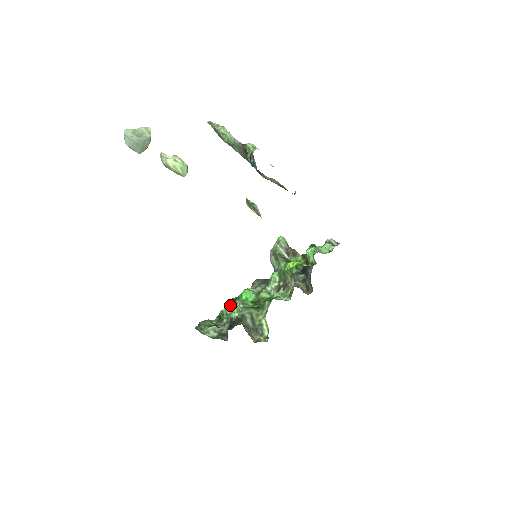
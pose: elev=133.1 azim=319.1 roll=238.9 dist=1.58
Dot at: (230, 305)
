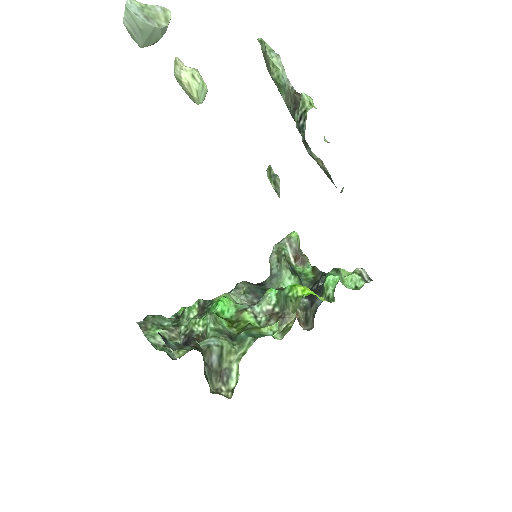
Dot at: (197, 308)
